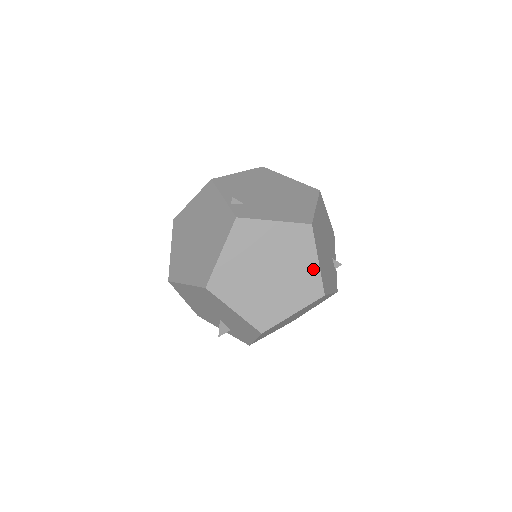
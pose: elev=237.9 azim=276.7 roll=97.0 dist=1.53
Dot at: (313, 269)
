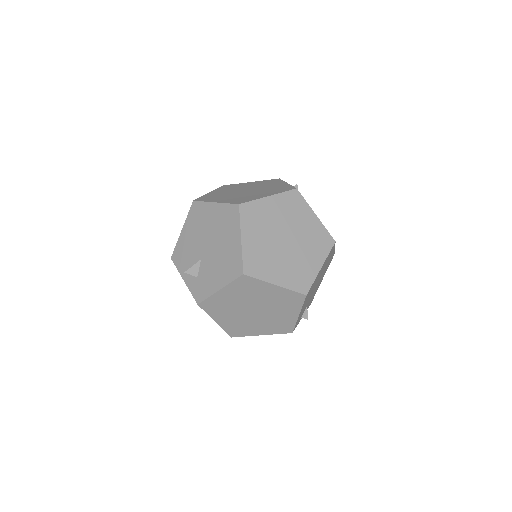
Dot at: (314, 269)
